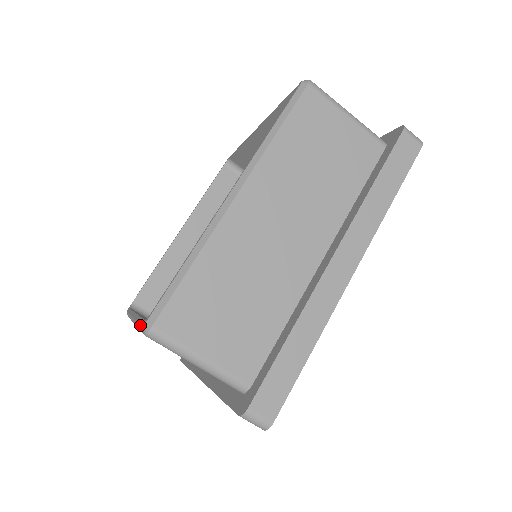
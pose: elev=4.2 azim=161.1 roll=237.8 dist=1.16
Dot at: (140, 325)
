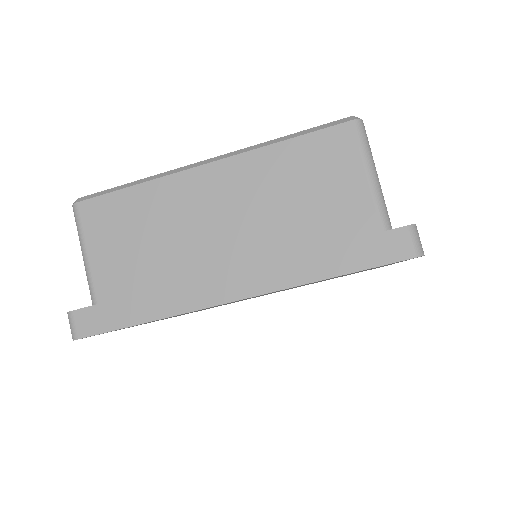
Dot at: (324, 124)
